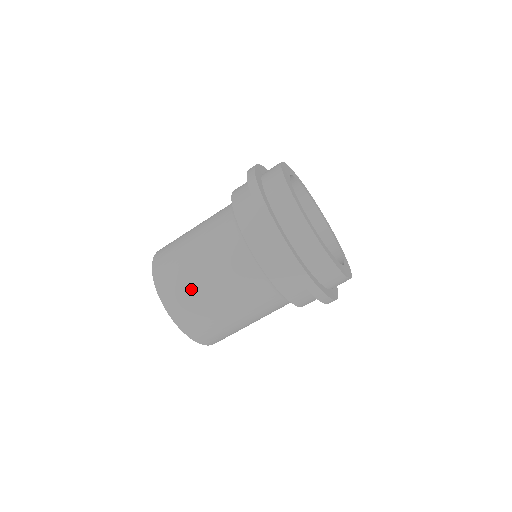
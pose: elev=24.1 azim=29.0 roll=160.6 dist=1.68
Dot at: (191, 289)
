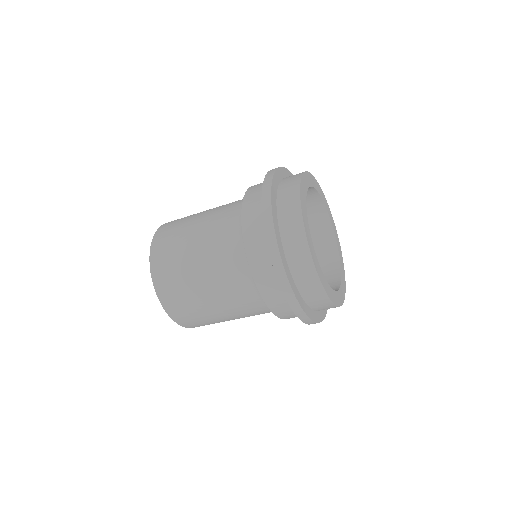
Dot at: (195, 305)
